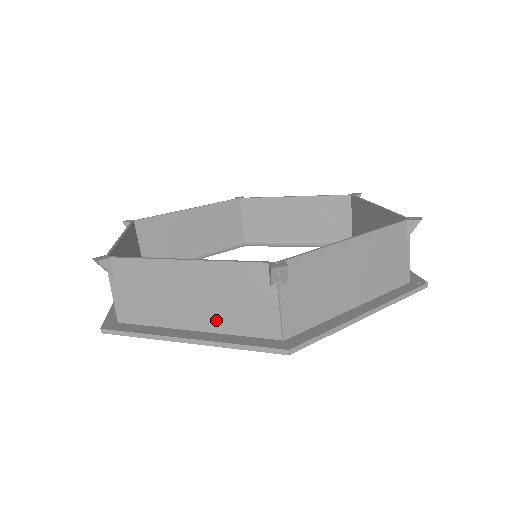
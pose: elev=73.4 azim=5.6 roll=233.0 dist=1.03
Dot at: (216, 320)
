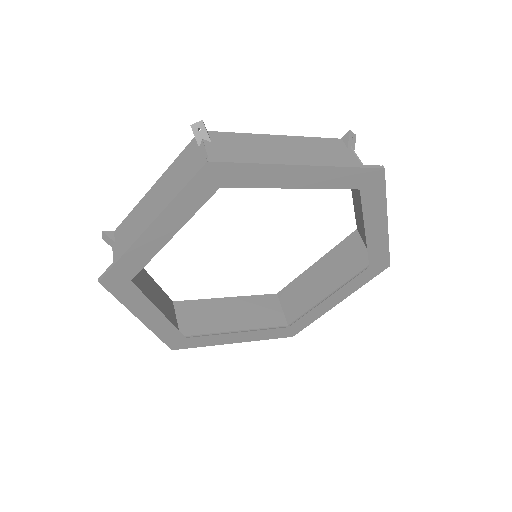
Dot at: occluded
